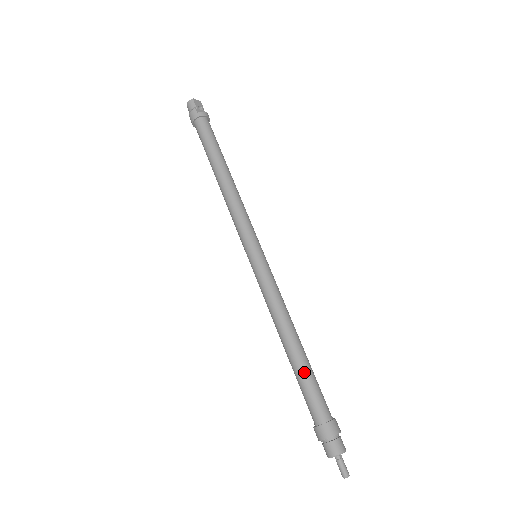
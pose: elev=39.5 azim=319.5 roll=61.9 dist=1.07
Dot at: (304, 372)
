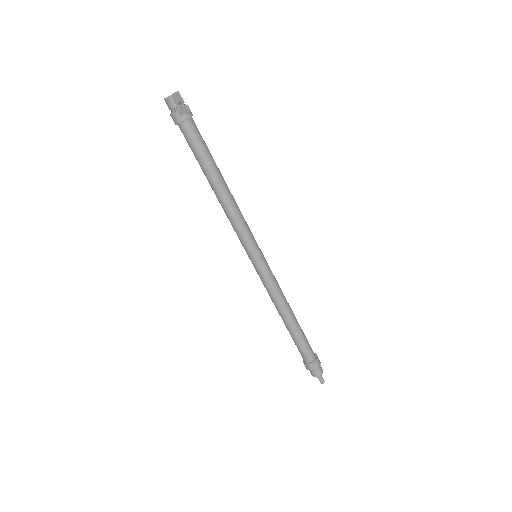
Dot at: (297, 336)
